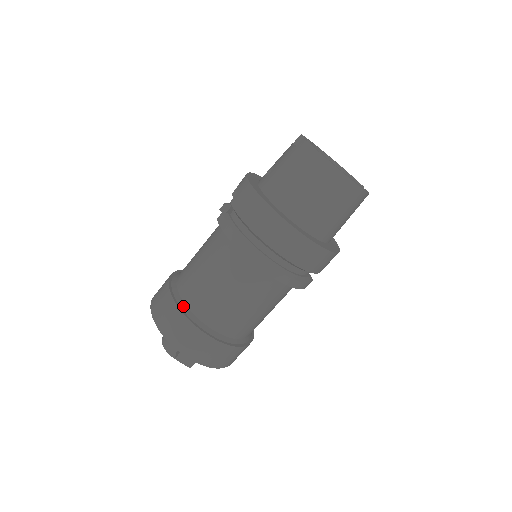
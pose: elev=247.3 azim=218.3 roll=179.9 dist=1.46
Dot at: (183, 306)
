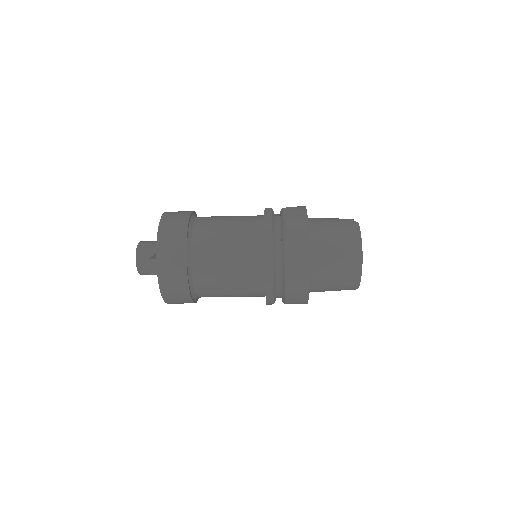
Dot at: (190, 234)
